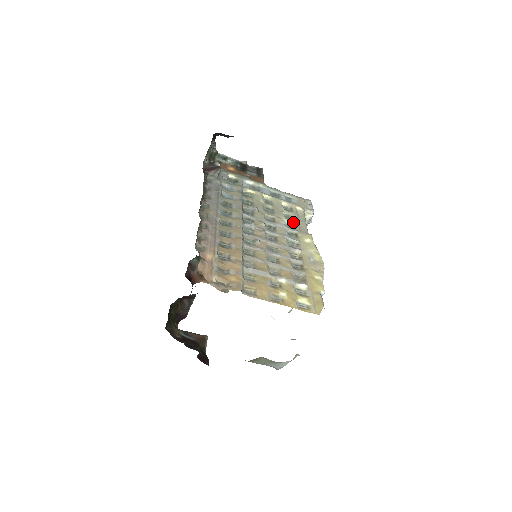
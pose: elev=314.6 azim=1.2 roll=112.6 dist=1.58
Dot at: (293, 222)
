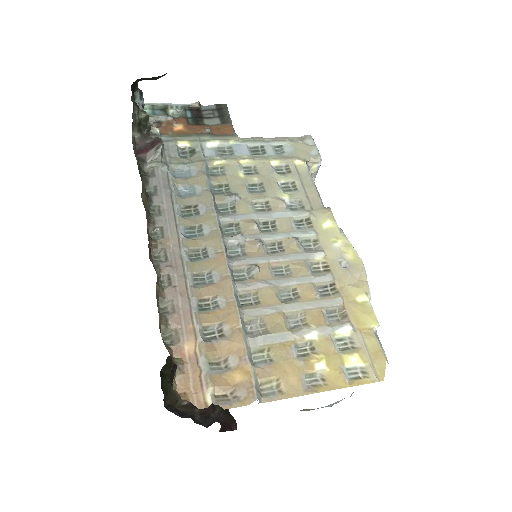
Dot at: (297, 195)
